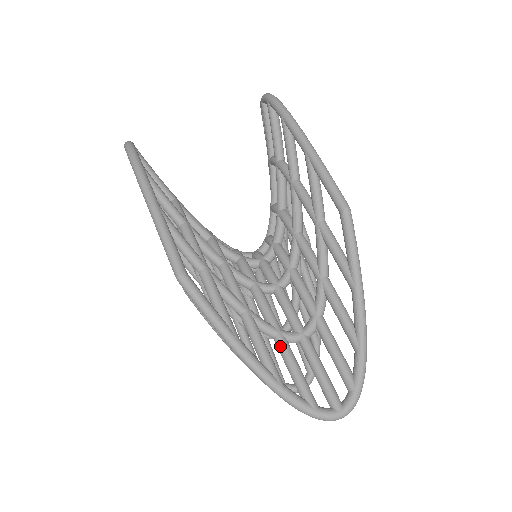
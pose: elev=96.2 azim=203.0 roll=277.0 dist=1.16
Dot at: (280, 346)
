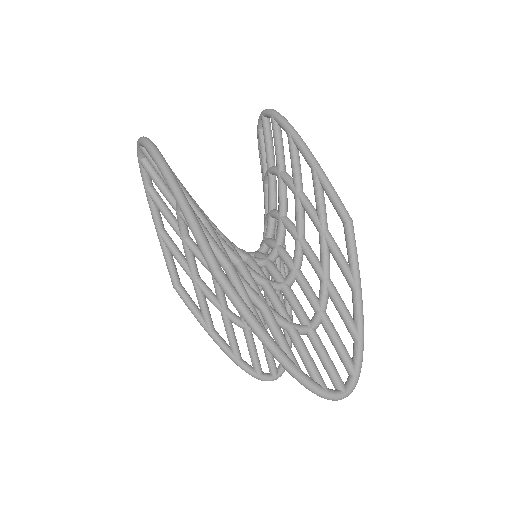
Dot at: (294, 337)
